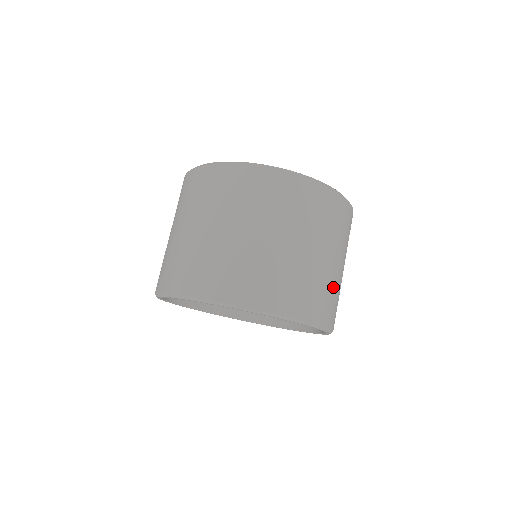
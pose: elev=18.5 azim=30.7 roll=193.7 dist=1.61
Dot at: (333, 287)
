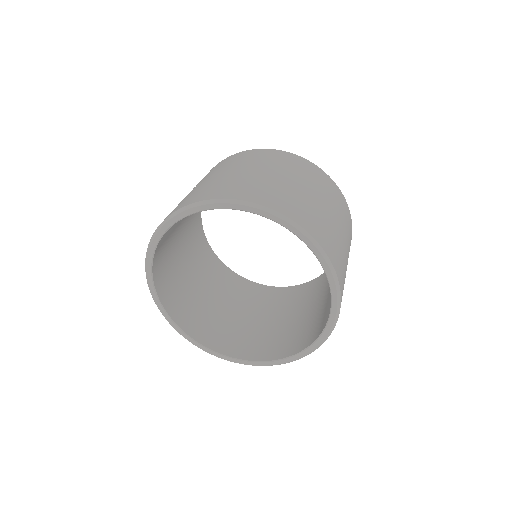
Dot at: occluded
